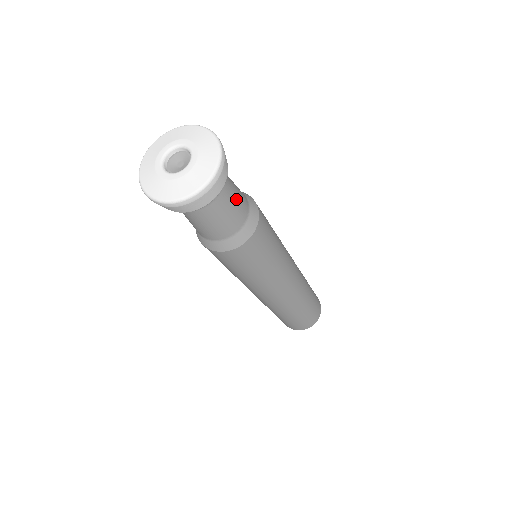
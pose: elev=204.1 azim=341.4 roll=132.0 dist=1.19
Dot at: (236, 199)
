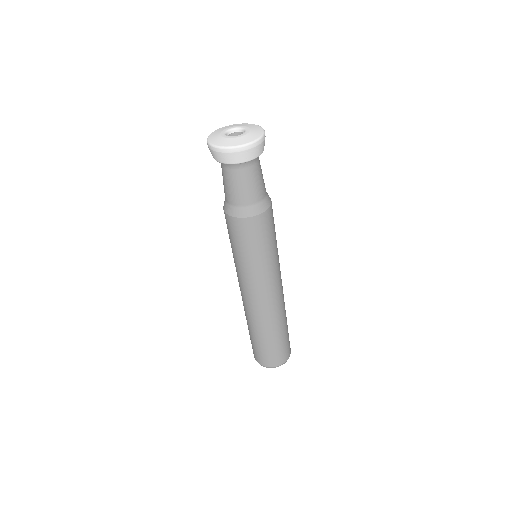
Dot at: occluded
